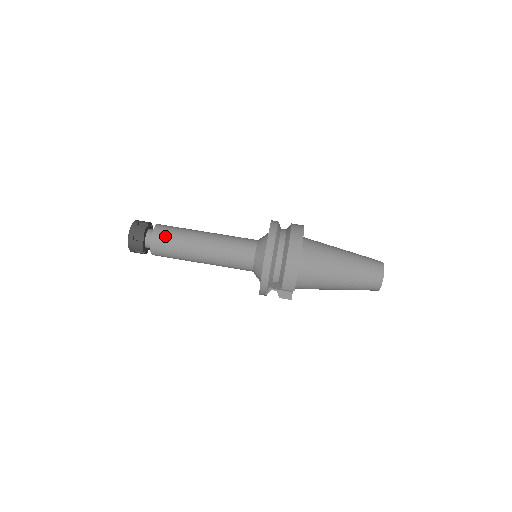
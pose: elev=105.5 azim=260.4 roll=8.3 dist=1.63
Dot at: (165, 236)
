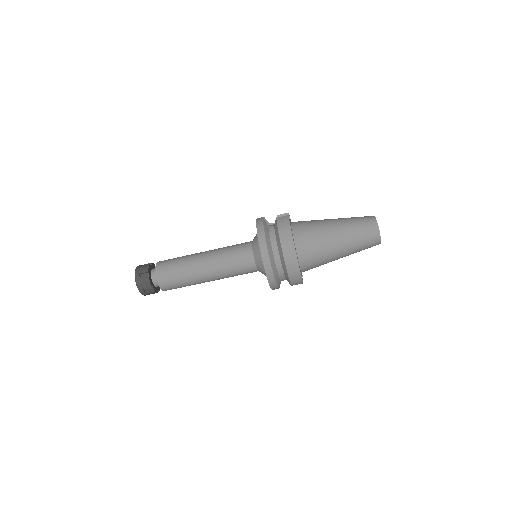
Dot at: (169, 279)
